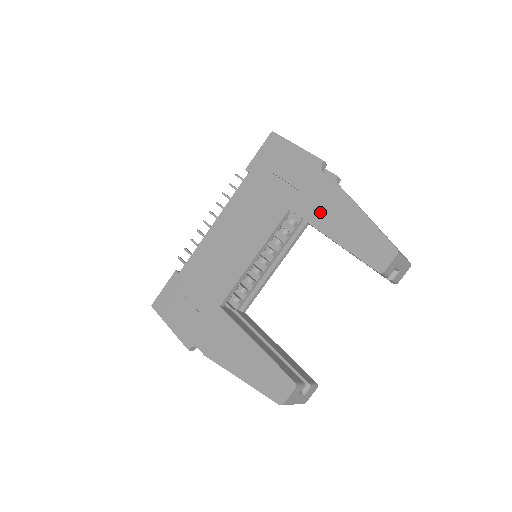
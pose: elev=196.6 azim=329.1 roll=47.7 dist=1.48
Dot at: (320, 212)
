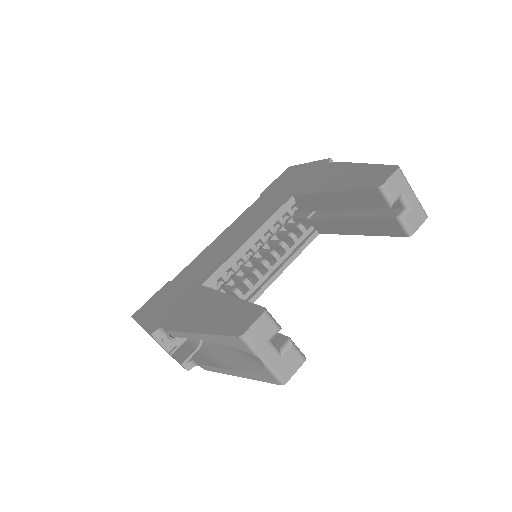
Dot at: (322, 183)
